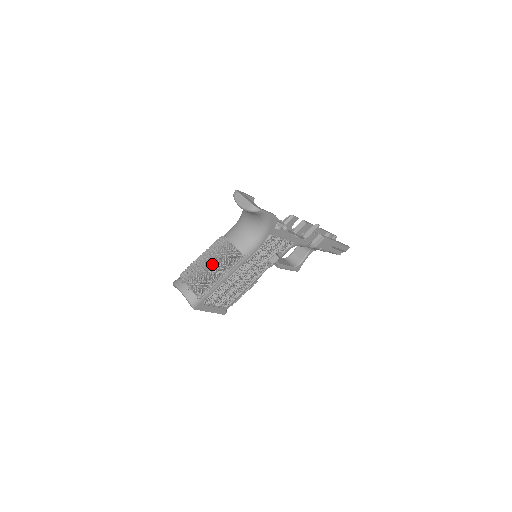
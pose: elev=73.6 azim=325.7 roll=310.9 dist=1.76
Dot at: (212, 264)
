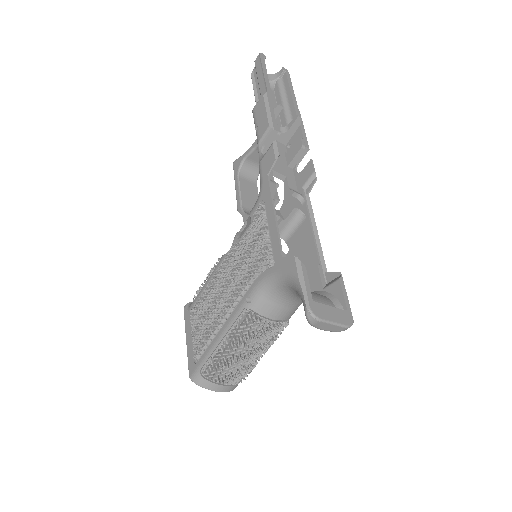
Dot at: (253, 352)
